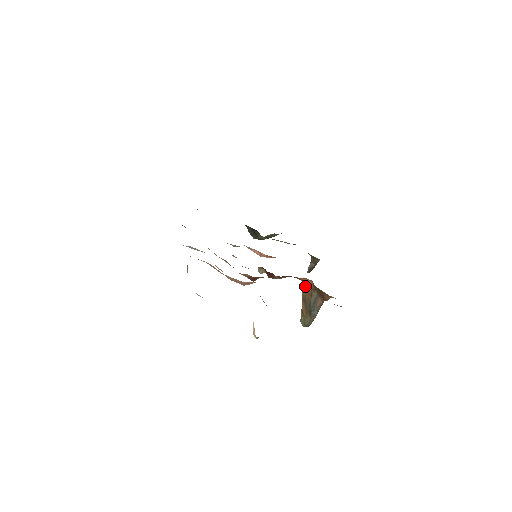
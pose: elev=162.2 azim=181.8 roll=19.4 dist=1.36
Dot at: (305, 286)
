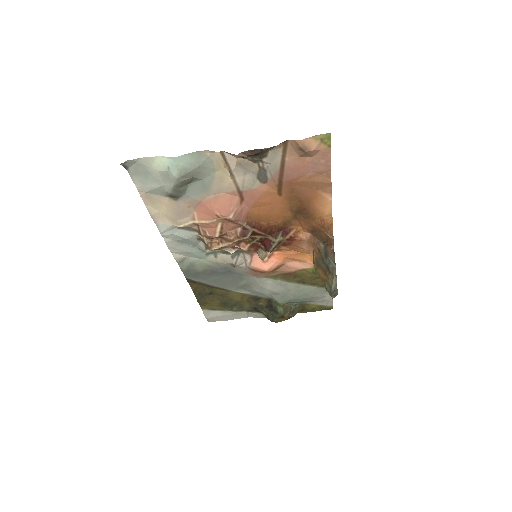
Dot at: (313, 255)
